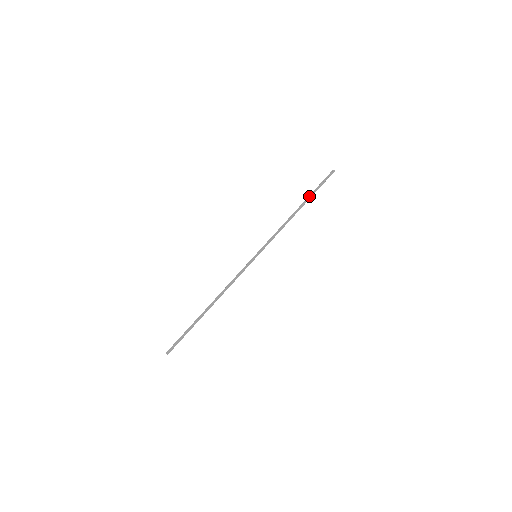
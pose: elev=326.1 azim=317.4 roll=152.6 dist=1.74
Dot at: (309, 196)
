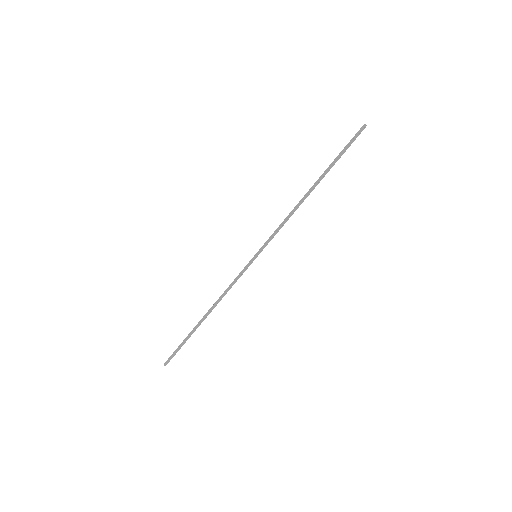
Dot at: (326, 169)
